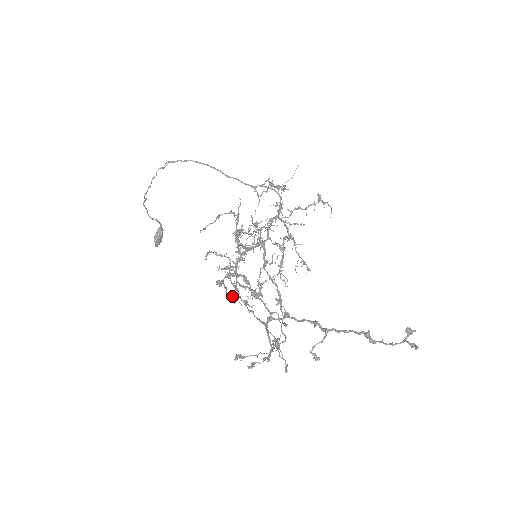
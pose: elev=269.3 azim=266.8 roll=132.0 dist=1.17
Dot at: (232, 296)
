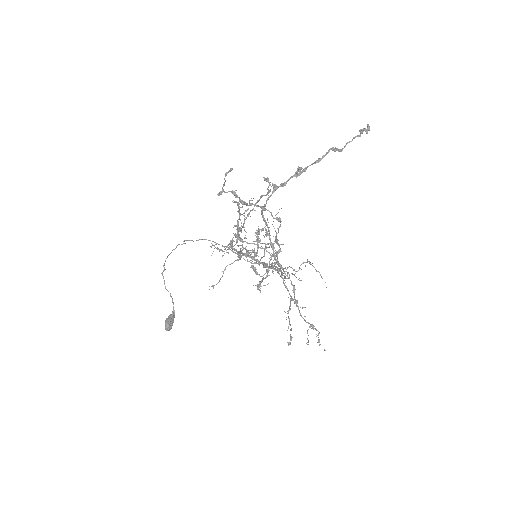
Dot at: (229, 171)
